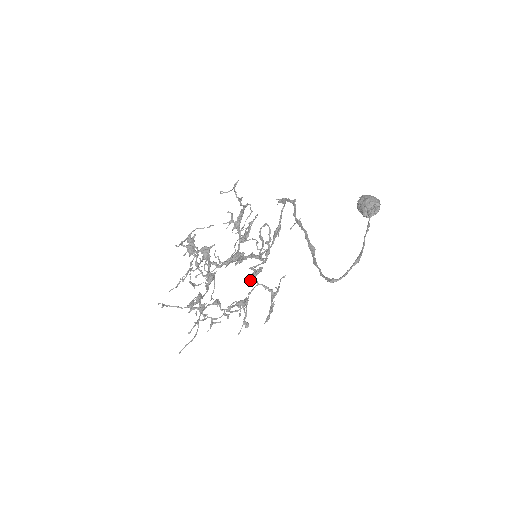
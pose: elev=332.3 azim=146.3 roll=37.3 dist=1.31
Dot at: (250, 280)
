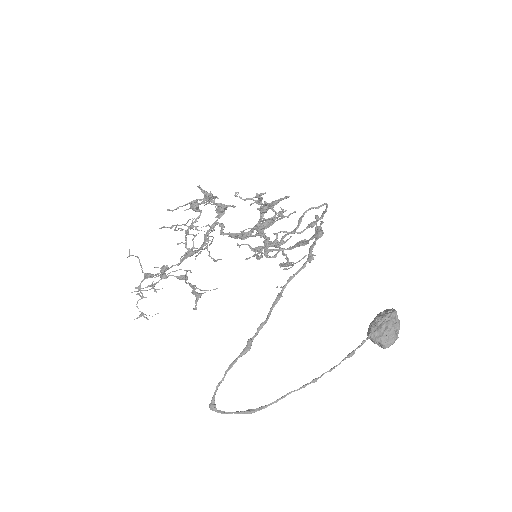
Dot at: occluded
